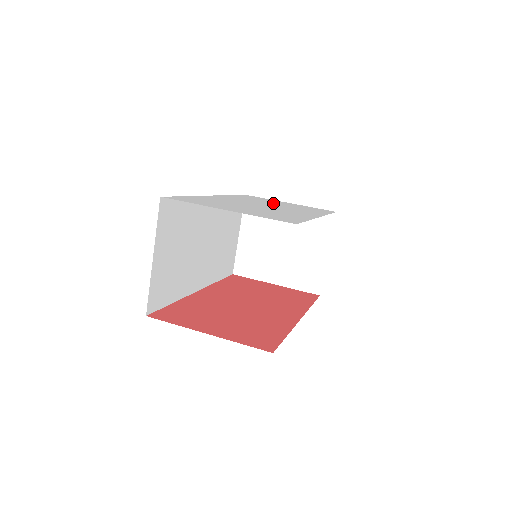
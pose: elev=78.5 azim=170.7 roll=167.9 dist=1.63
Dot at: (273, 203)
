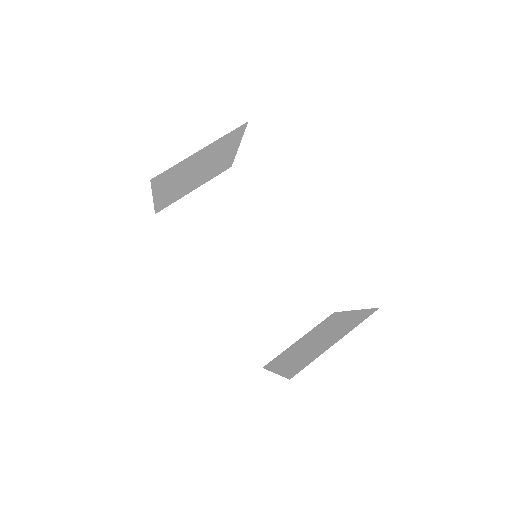
Dot at: occluded
